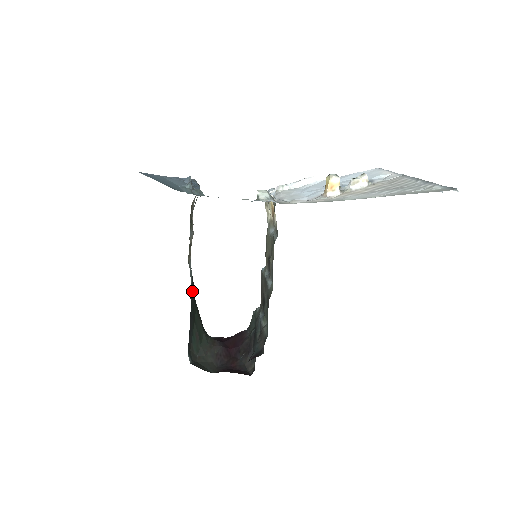
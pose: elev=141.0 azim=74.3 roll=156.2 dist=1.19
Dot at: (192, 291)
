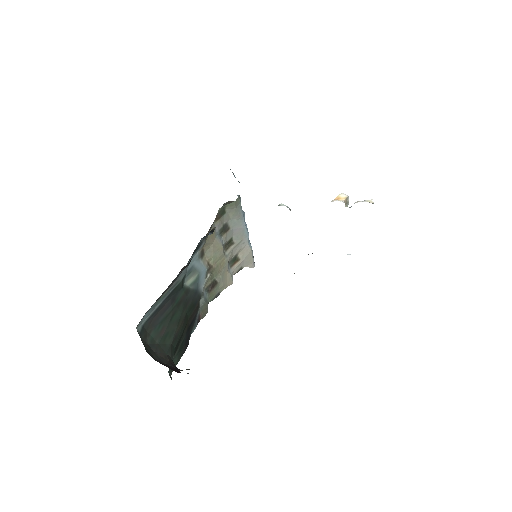
Dot at: (190, 294)
